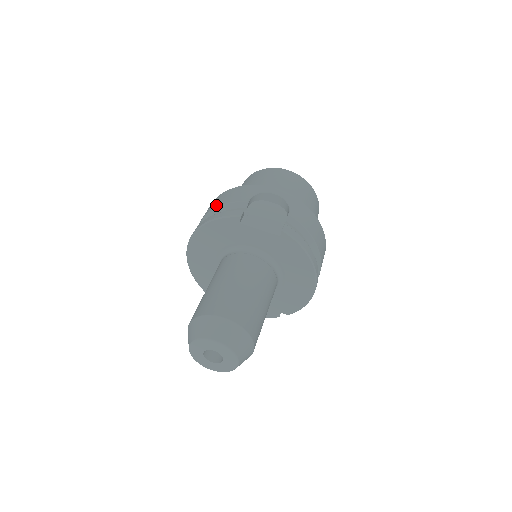
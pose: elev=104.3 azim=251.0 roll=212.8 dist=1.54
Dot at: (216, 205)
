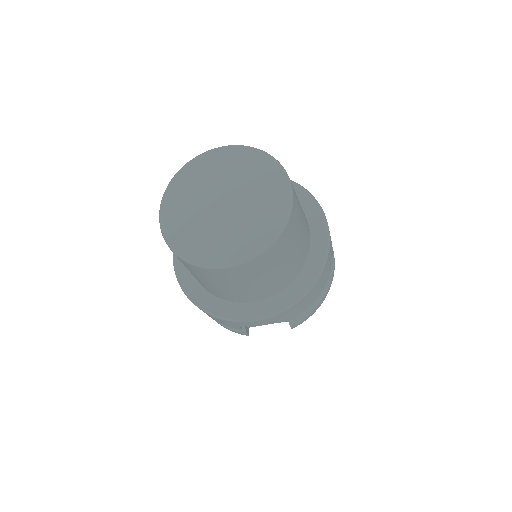
Dot at: occluded
